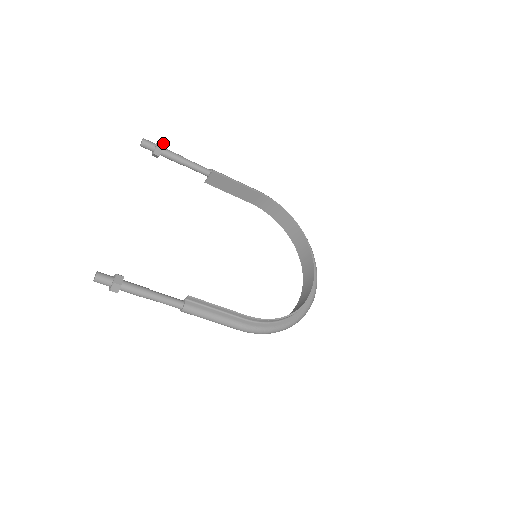
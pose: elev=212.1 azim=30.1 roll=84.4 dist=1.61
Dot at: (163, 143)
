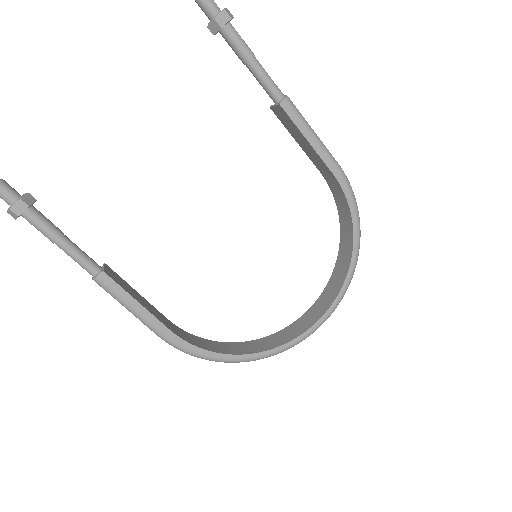
Dot at: (230, 16)
